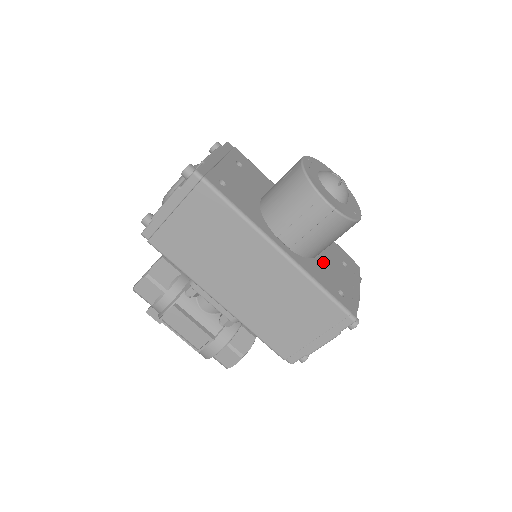
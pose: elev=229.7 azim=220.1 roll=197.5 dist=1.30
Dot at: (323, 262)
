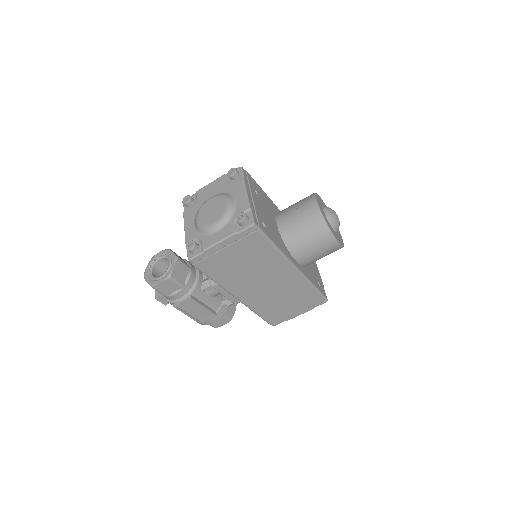
Dot at: occluded
